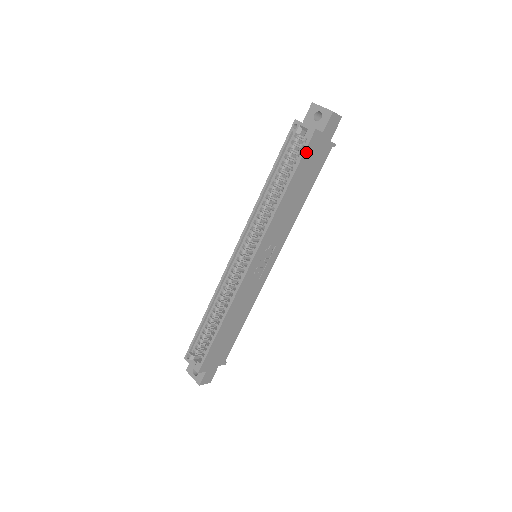
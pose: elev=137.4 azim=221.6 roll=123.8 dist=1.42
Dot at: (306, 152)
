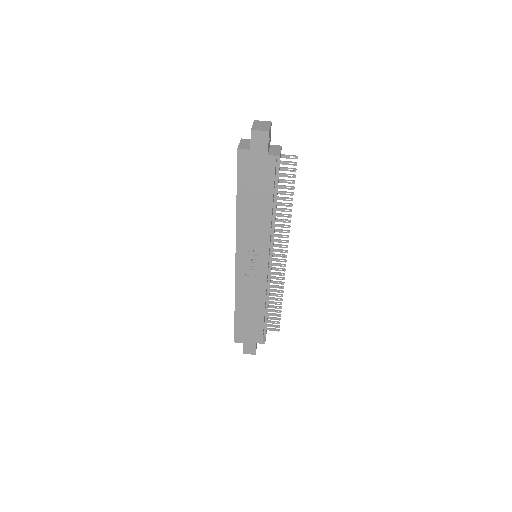
Dot at: (240, 169)
